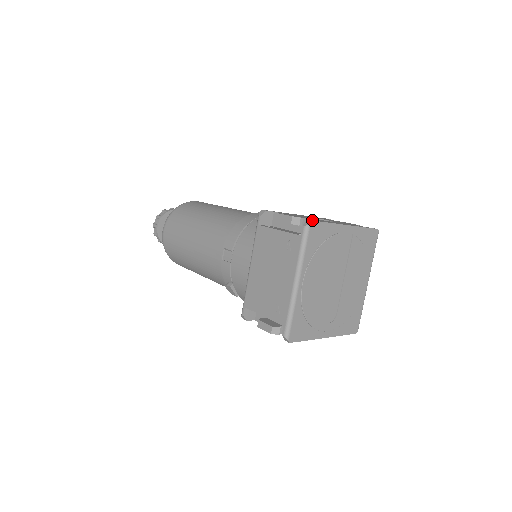
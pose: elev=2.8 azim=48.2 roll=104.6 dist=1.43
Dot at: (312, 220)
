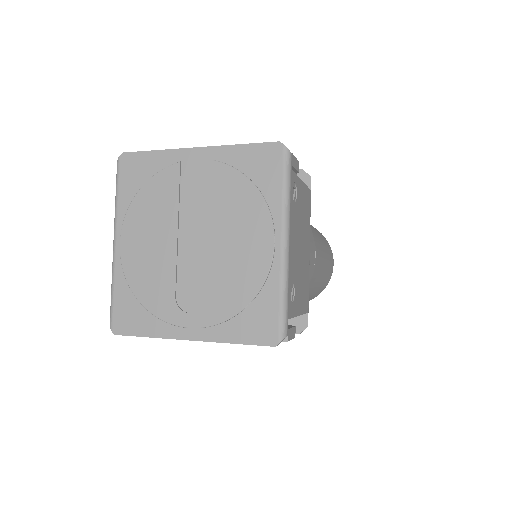
Dot at: occluded
